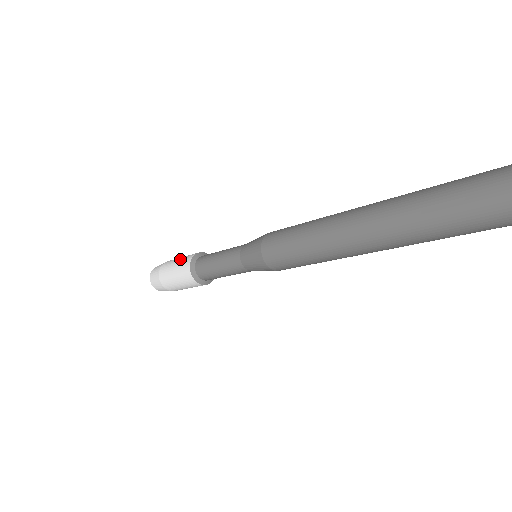
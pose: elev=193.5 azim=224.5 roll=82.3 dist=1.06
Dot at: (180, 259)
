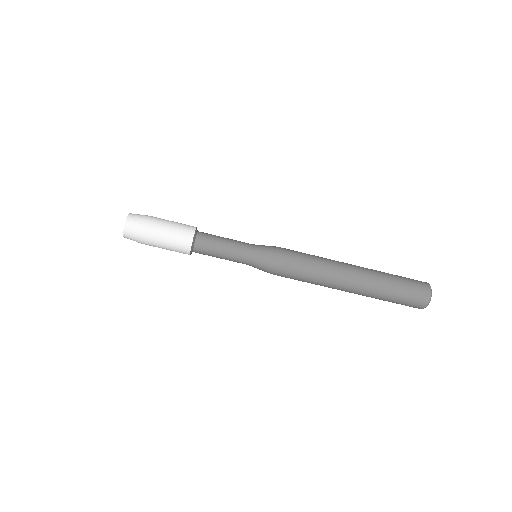
Dot at: occluded
